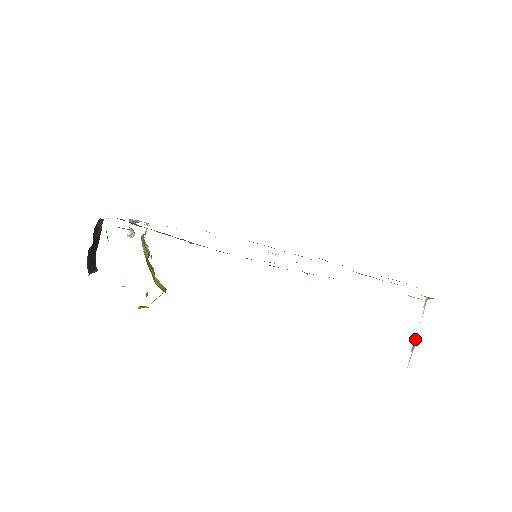
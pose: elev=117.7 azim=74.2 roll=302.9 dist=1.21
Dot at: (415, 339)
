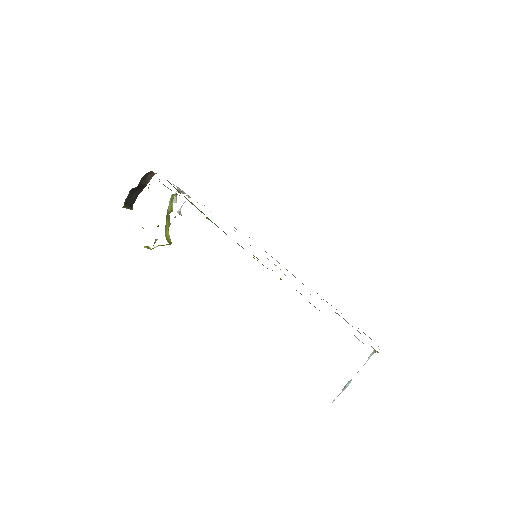
Dot at: (350, 381)
